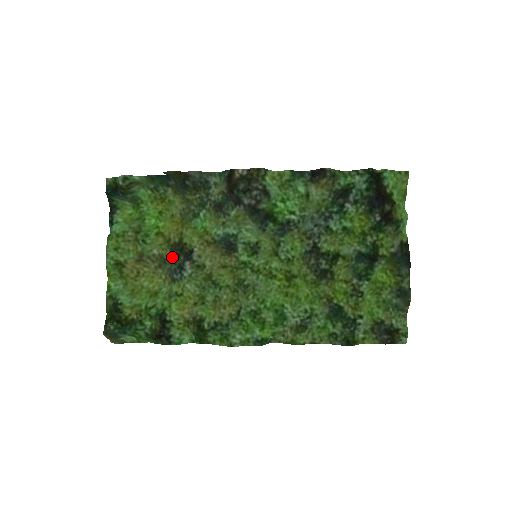
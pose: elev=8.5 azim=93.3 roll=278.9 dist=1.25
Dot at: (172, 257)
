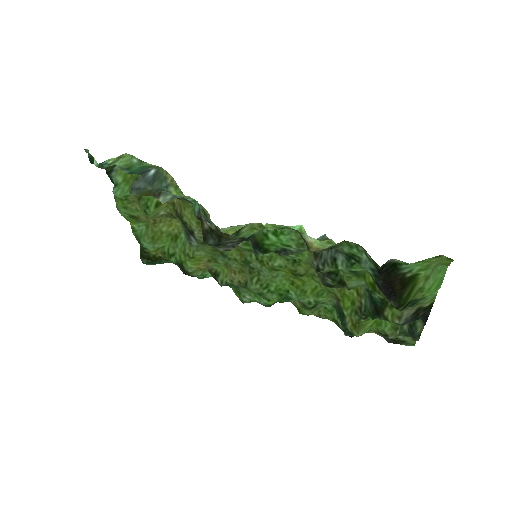
Dot at: occluded
